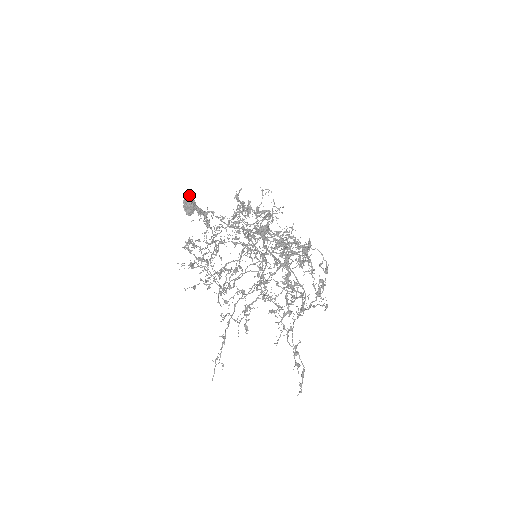
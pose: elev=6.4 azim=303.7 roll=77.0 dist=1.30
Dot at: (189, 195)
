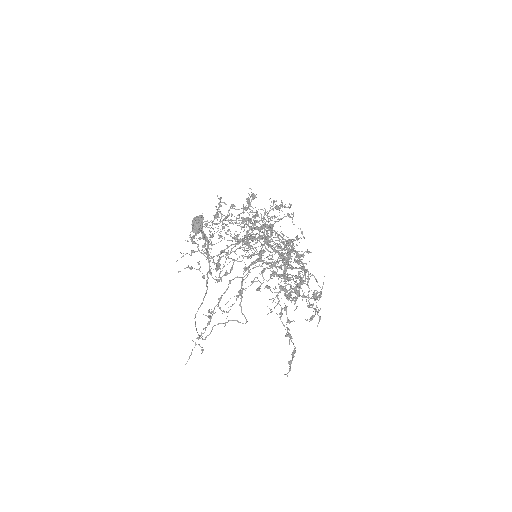
Dot at: occluded
